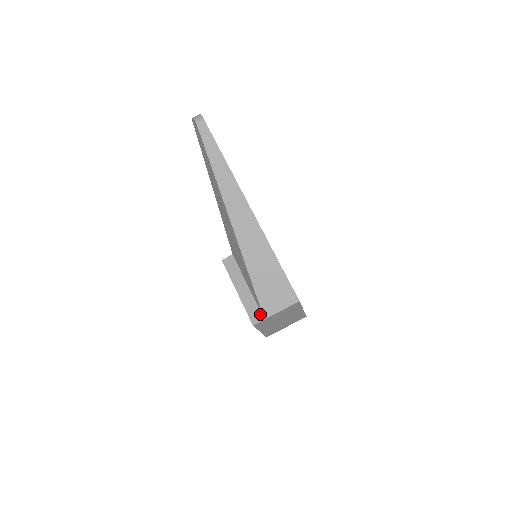
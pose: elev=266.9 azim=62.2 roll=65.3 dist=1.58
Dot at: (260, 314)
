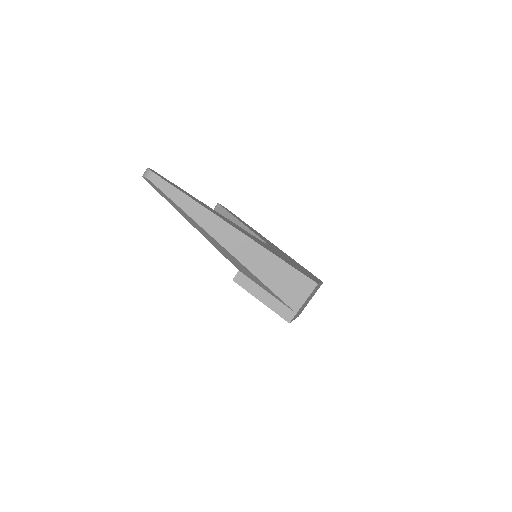
Dot at: (290, 311)
